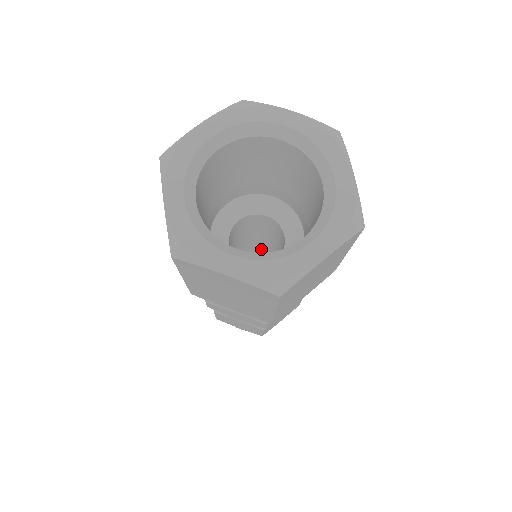
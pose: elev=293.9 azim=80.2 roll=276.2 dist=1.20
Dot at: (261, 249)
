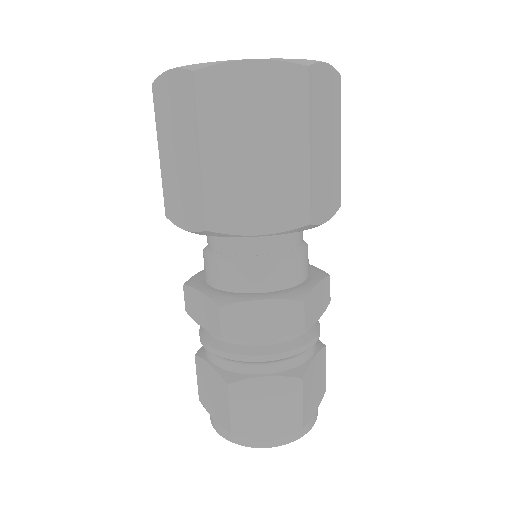
Dot at: occluded
